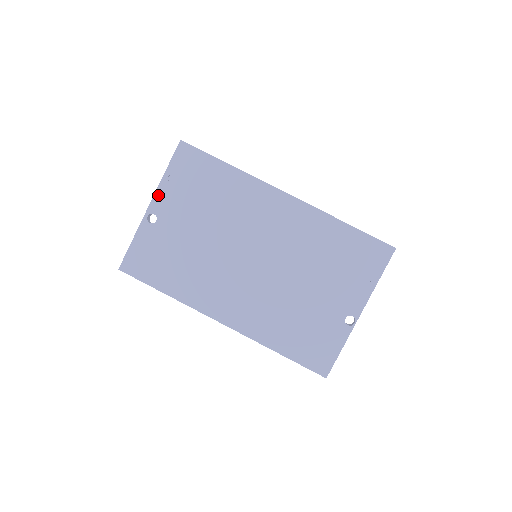
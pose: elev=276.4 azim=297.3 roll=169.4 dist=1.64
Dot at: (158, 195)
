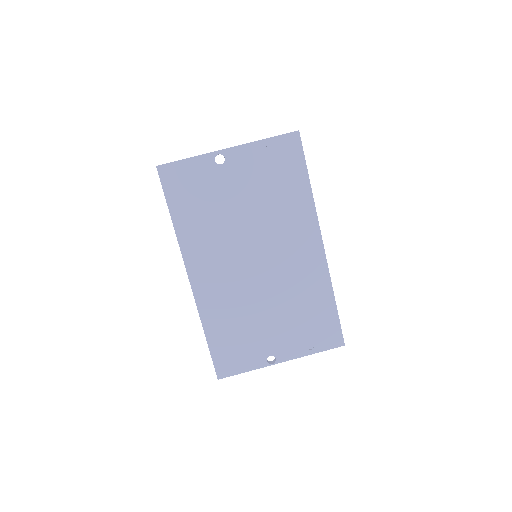
Dot at: (242, 149)
